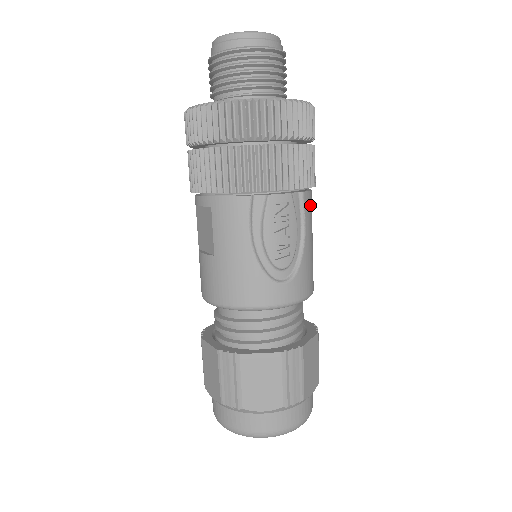
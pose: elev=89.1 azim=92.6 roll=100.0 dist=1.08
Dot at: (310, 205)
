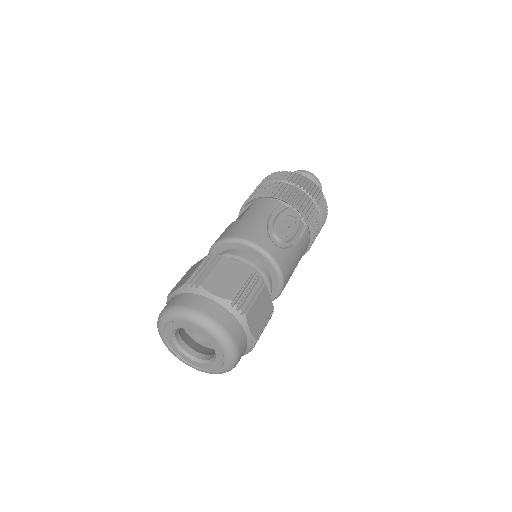
Dot at: (306, 242)
